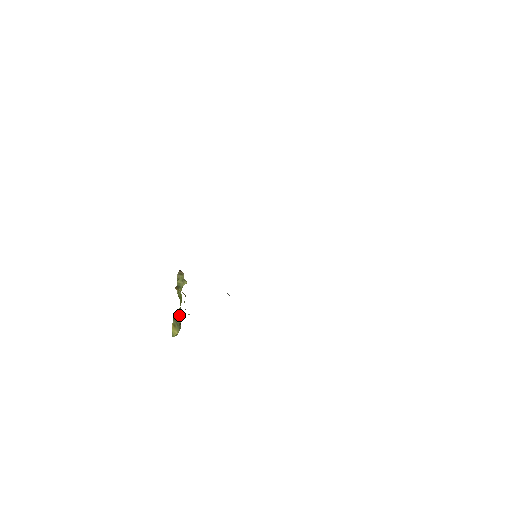
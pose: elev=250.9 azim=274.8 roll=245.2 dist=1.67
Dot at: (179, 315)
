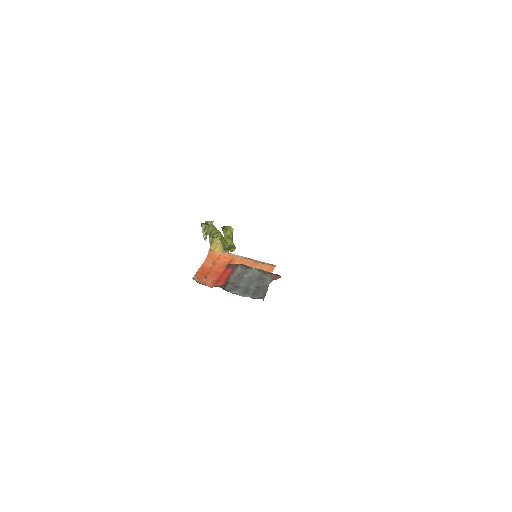
Dot at: occluded
